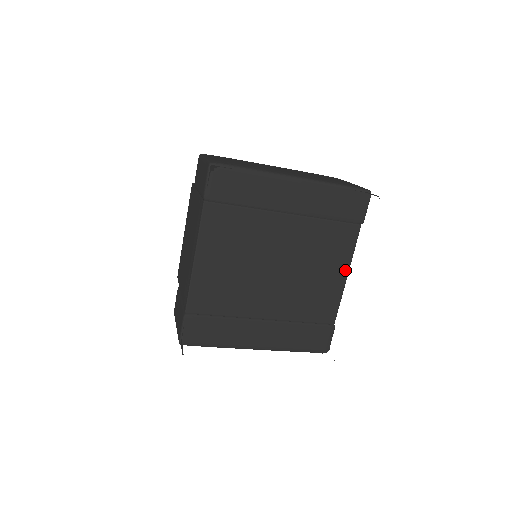
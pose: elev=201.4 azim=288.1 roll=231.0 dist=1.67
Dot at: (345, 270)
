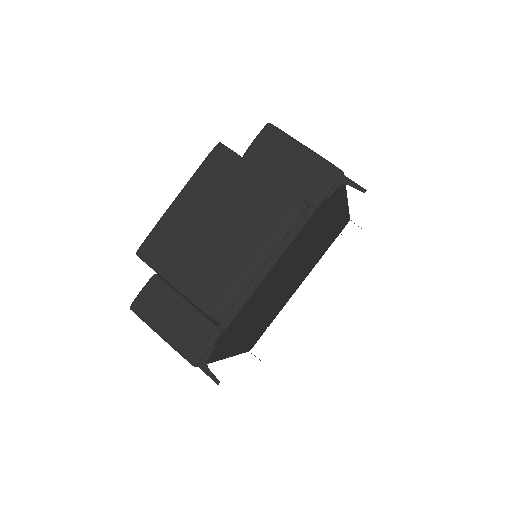
Dot at: occluded
